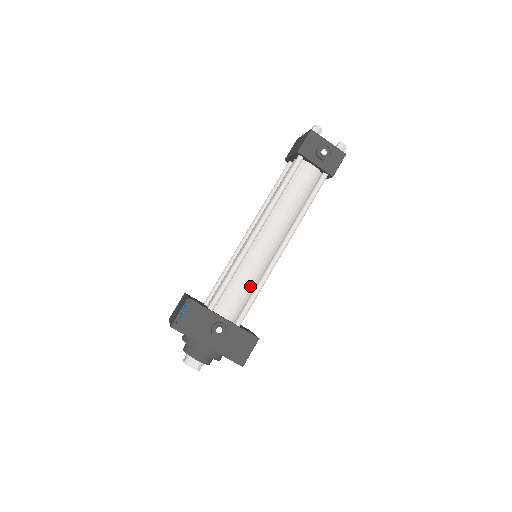
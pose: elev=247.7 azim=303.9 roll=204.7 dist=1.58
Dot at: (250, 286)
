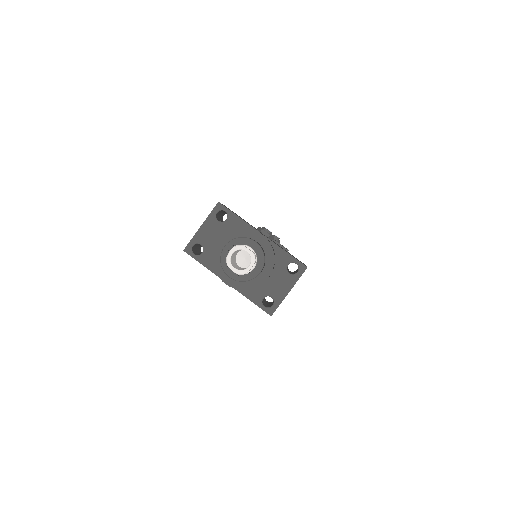
Dot at: occluded
